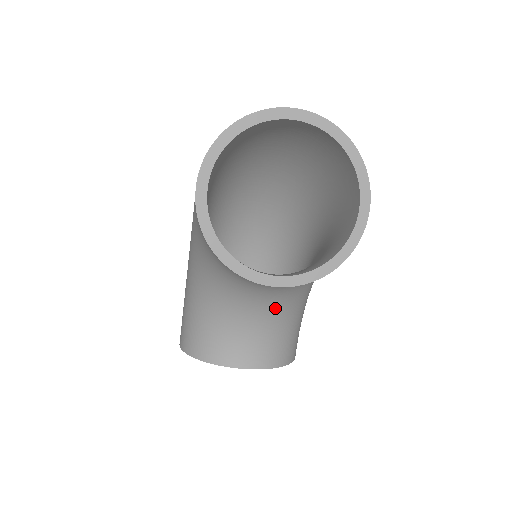
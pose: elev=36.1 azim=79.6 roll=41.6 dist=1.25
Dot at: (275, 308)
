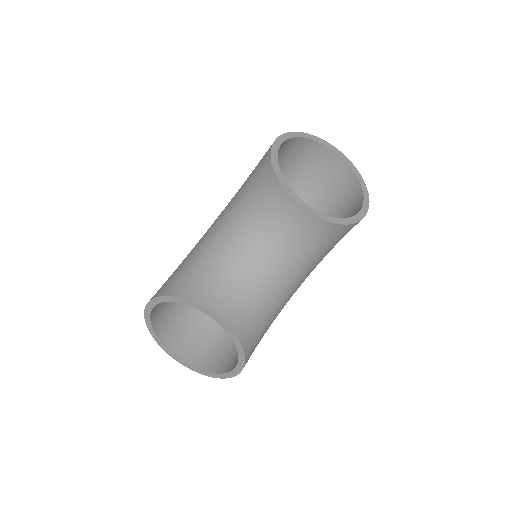
Dot at: (267, 274)
